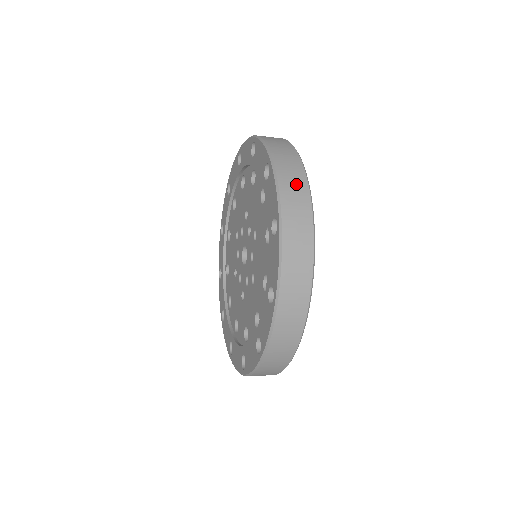
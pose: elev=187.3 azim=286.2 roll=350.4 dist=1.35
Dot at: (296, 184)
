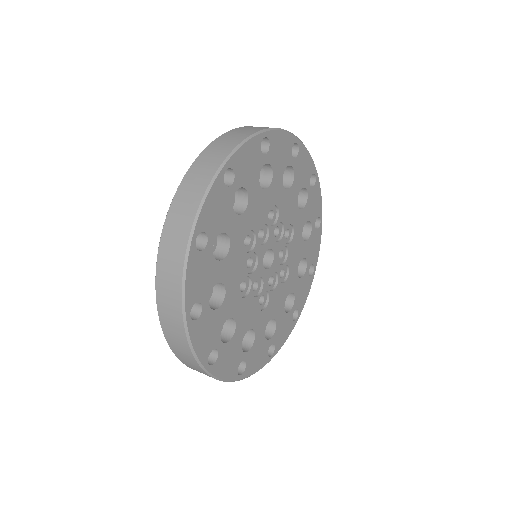
Dot at: (179, 343)
